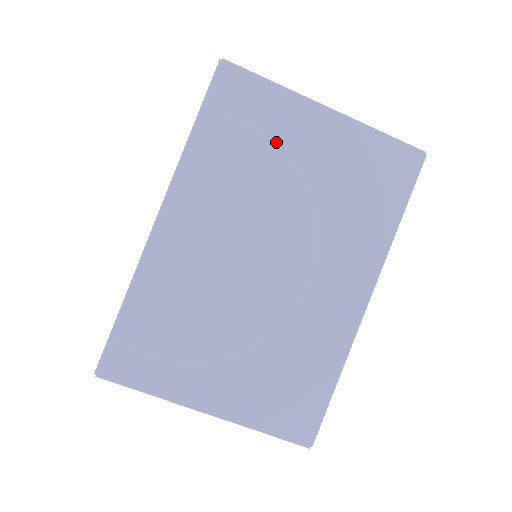
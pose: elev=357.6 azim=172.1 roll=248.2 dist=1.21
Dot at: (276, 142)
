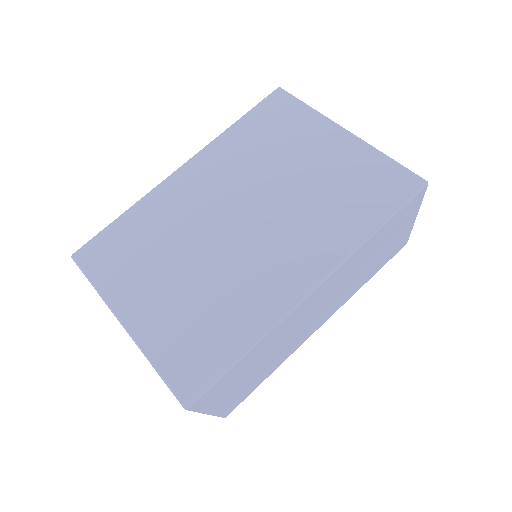
Dot at: (291, 142)
